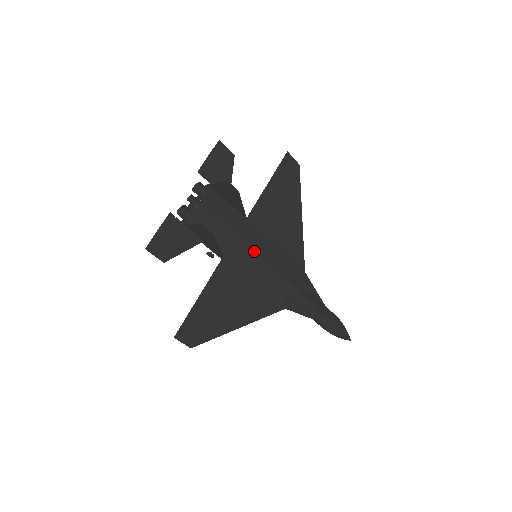
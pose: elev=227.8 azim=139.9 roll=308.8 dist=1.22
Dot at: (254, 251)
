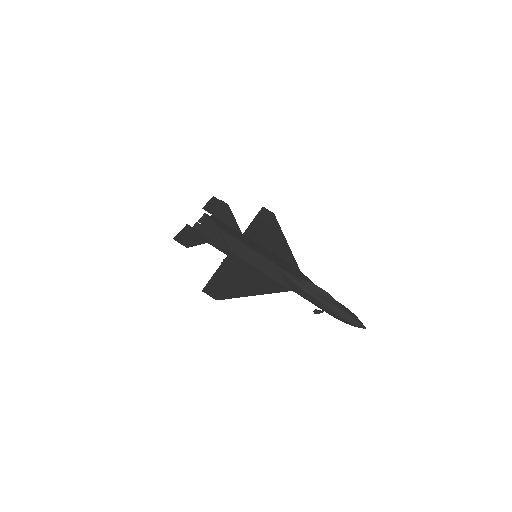
Dot at: (252, 249)
